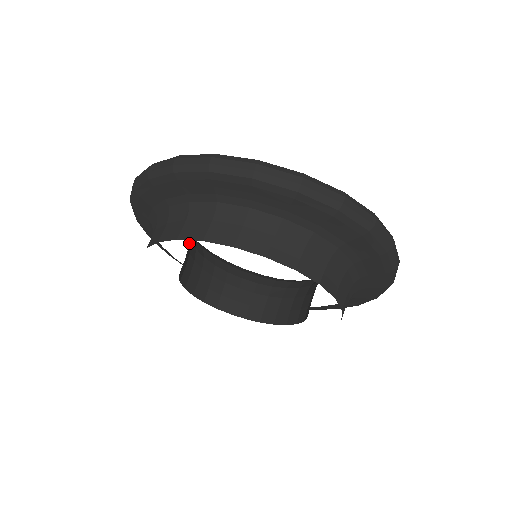
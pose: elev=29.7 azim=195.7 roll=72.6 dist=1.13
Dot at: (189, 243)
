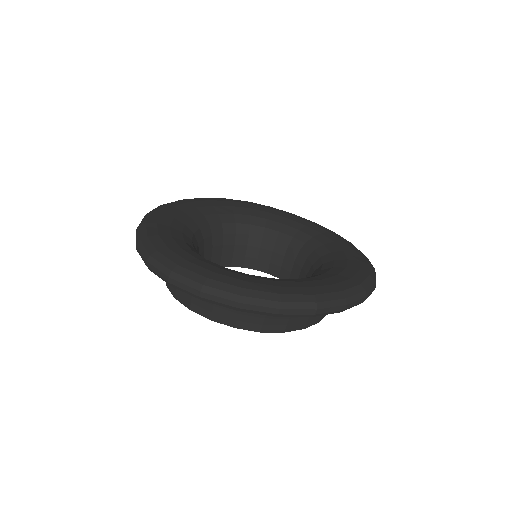
Dot at: (205, 246)
